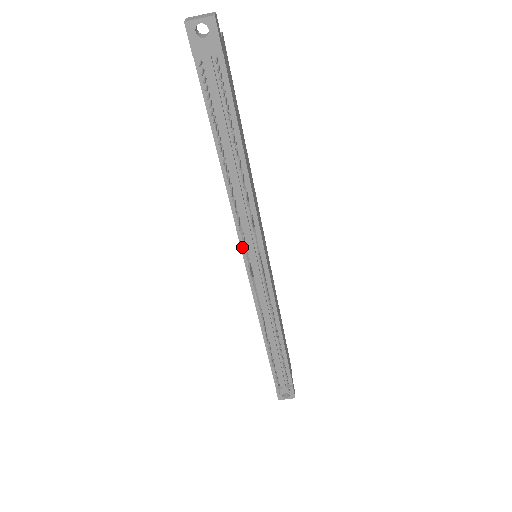
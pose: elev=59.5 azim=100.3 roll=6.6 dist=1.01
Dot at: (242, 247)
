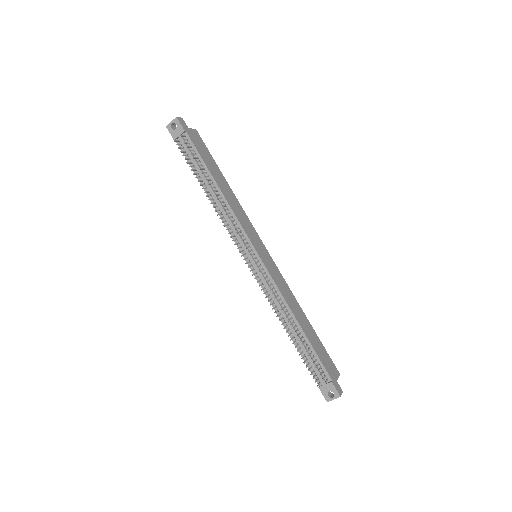
Dot at: occluded
